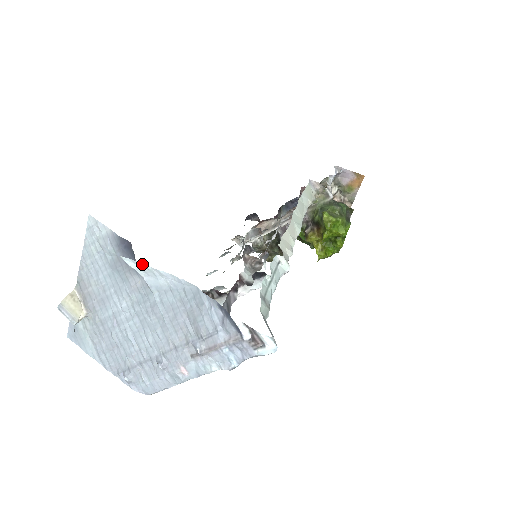
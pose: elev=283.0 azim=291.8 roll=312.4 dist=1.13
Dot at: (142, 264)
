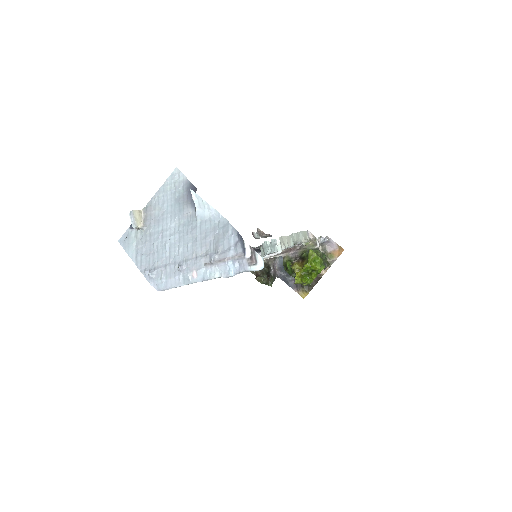
Dot at: (201, 198)
